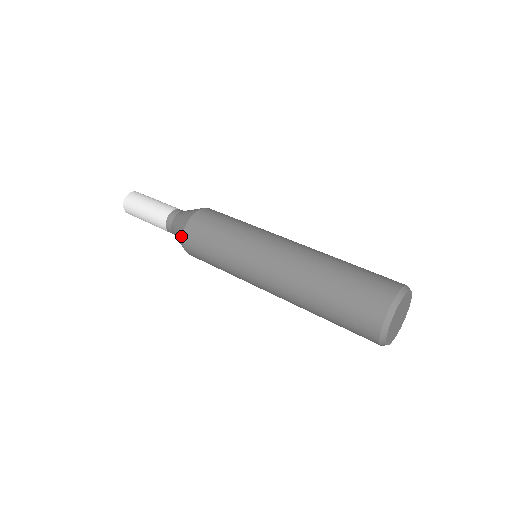
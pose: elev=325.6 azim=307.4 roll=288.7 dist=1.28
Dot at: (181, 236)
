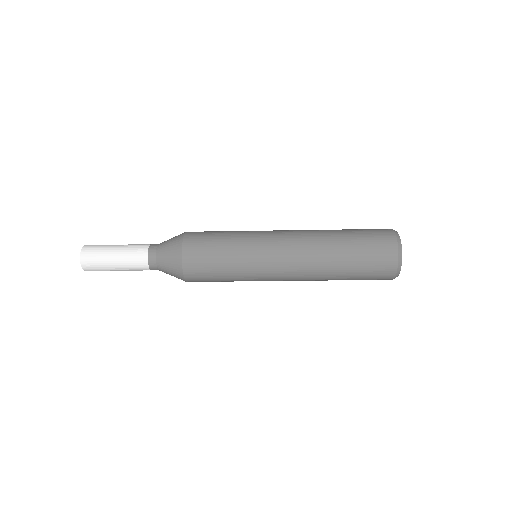
Dot at: (179, 261)
